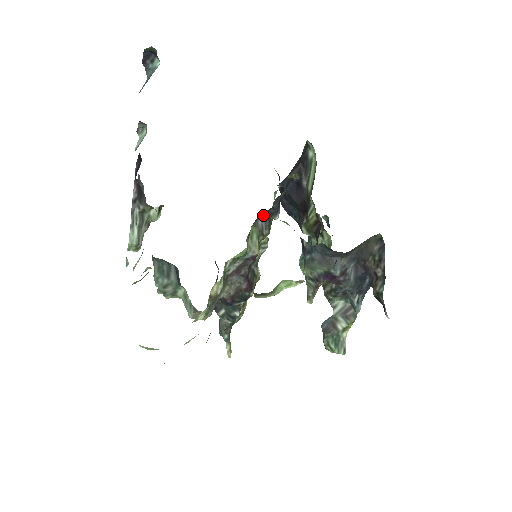
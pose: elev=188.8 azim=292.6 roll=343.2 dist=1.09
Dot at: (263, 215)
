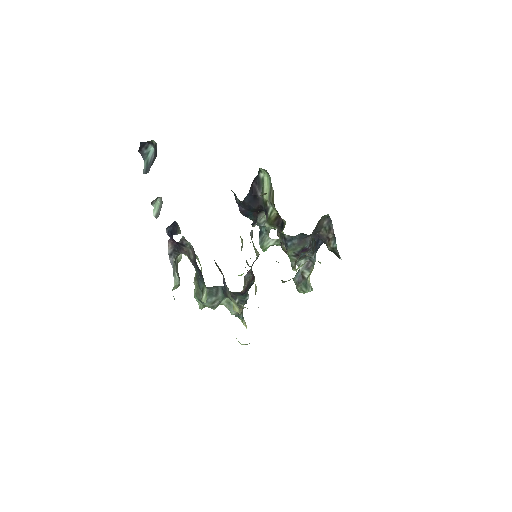
Dot at: occluded
